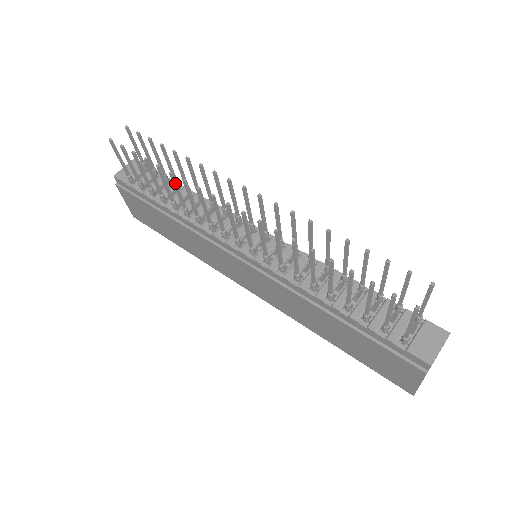
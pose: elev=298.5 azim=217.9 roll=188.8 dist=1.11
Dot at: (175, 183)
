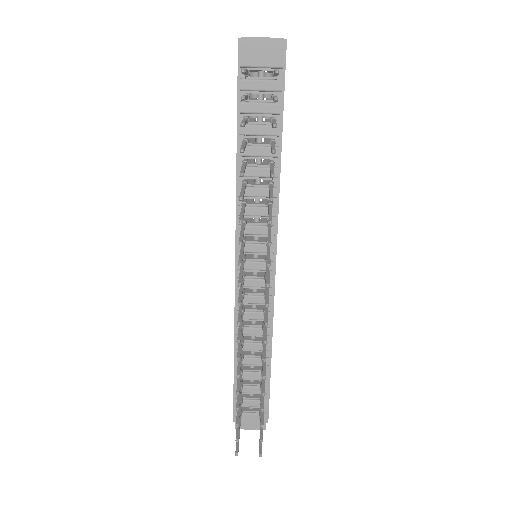
Dot at: occluded
